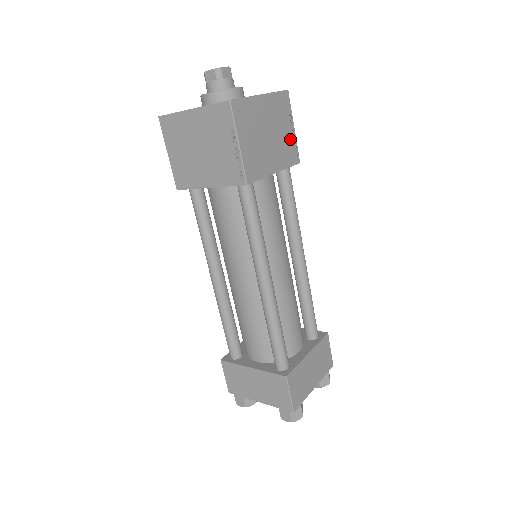
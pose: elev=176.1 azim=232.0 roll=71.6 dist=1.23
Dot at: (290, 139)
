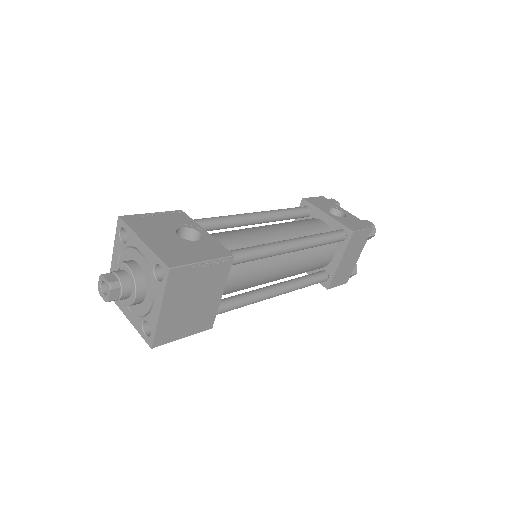
Dot at: (210, 270)
